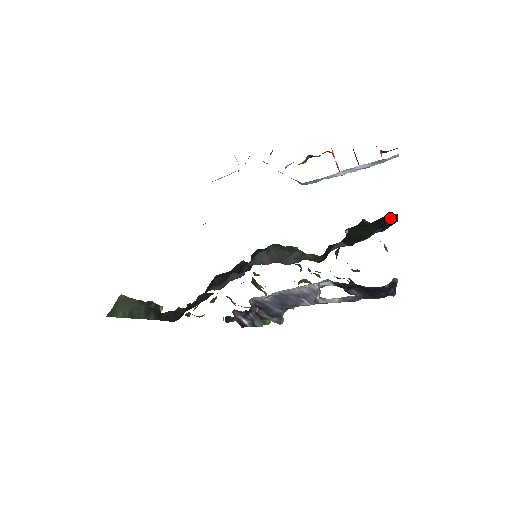
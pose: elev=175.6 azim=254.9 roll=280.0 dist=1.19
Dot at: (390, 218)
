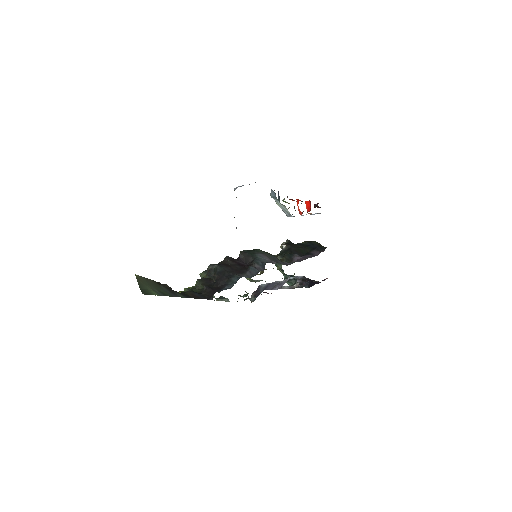
Dot at: (317, 244)
